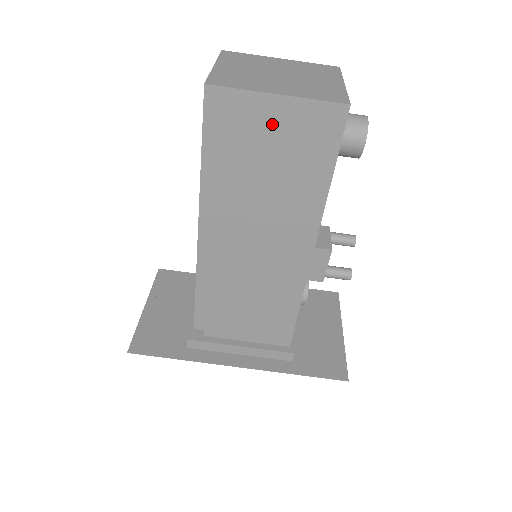
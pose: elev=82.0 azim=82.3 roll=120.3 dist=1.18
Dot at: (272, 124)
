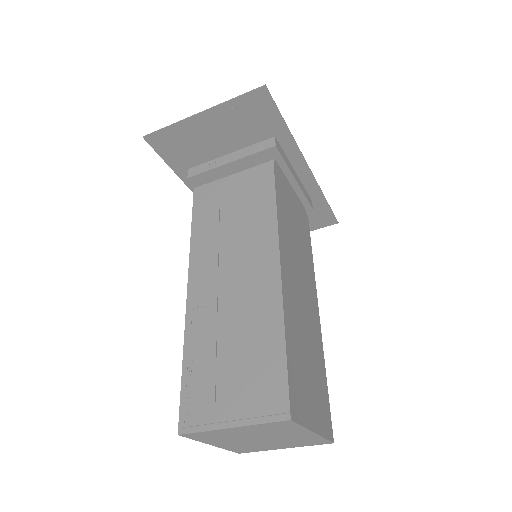
Dot at: occluded
